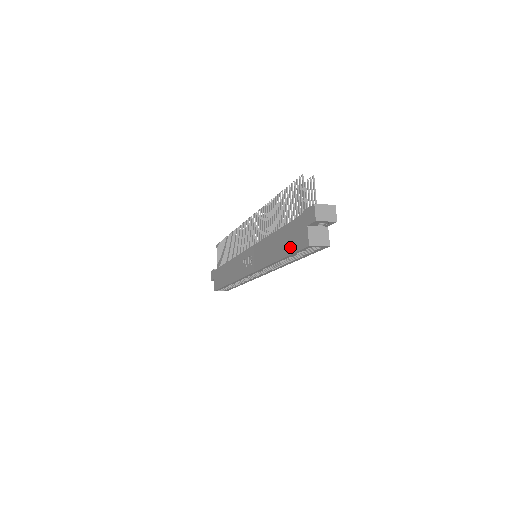
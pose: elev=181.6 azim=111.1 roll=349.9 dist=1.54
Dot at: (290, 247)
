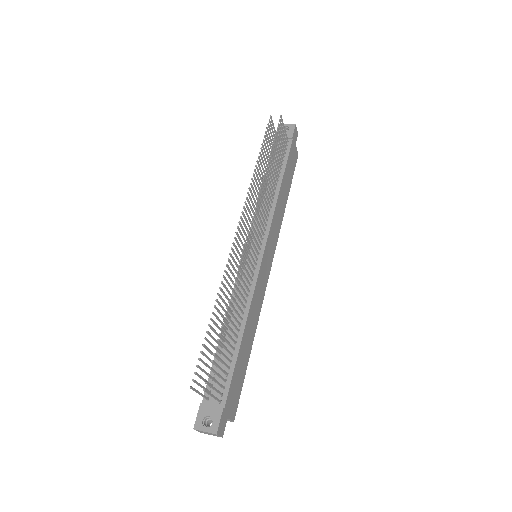
Dot at: occluded
